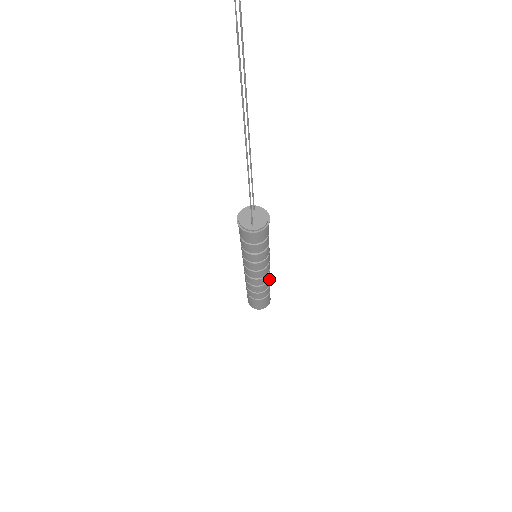
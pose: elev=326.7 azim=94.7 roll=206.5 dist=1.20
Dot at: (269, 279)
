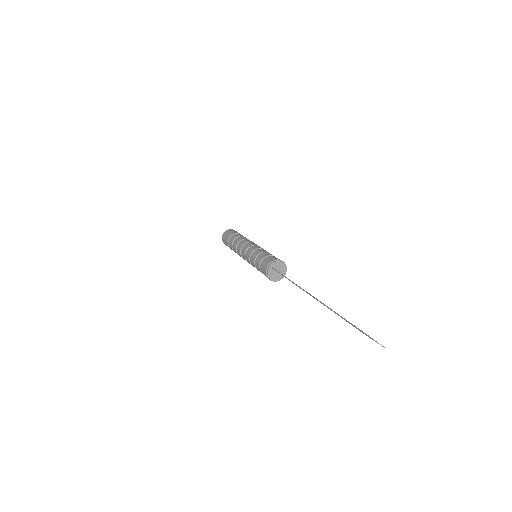
Dot at: occluded
